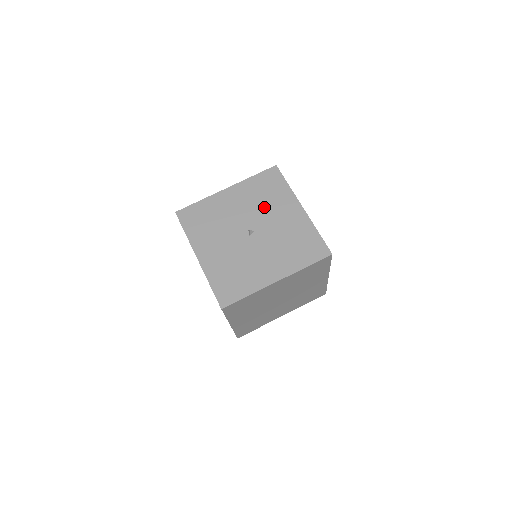
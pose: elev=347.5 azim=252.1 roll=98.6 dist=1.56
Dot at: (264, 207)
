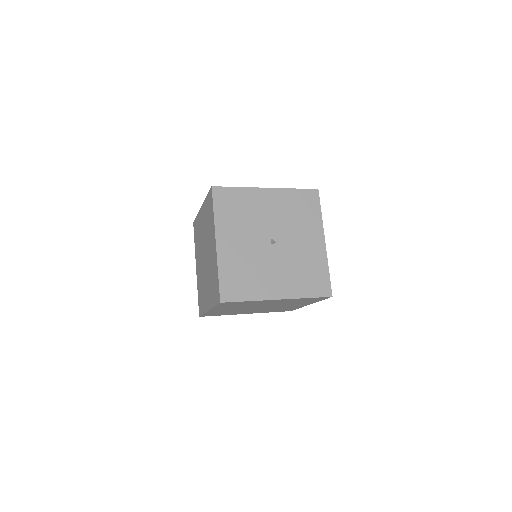
Dot at: (293, 224)
